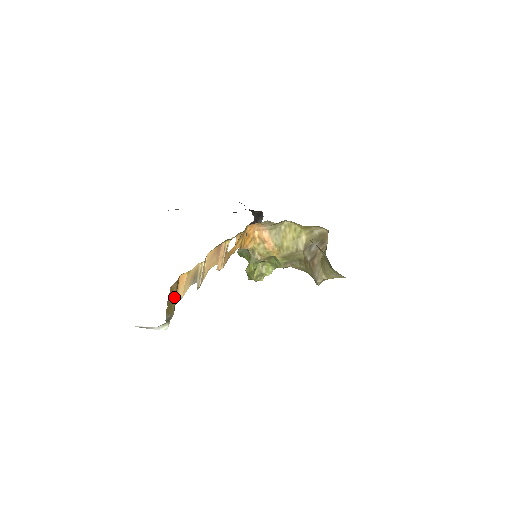
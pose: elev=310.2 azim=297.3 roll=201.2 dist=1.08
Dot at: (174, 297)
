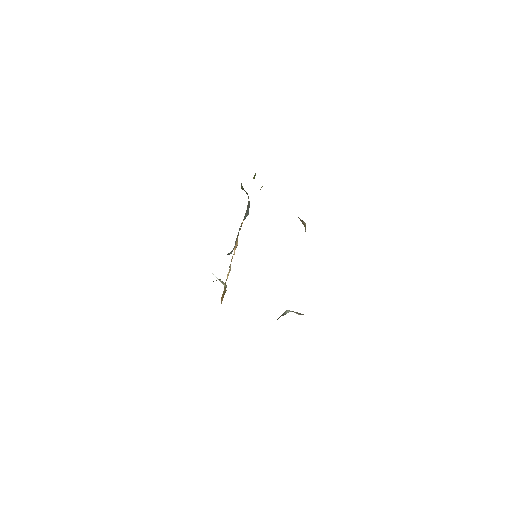
Dot at: occluded
